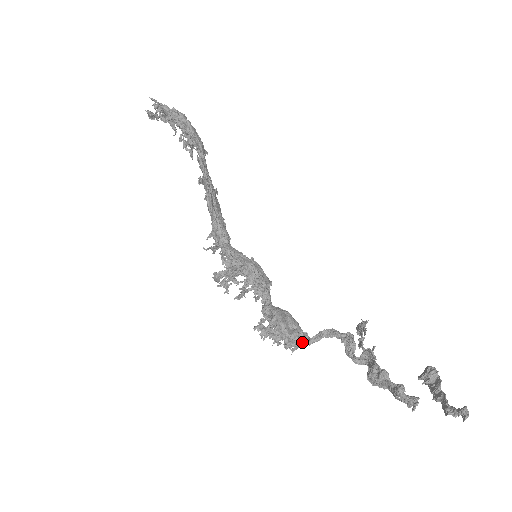
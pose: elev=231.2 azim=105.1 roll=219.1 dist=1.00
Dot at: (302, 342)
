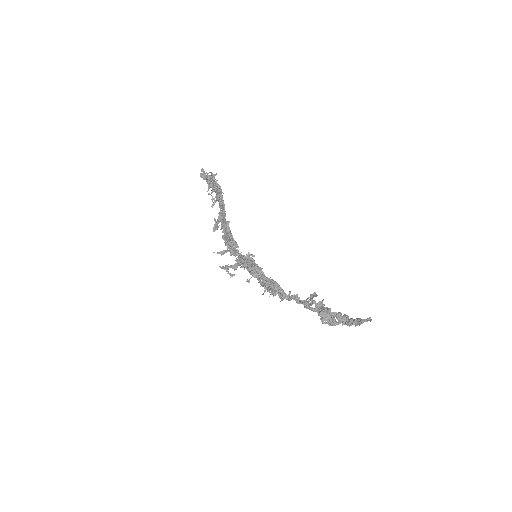
Dot at: (287, 295)
